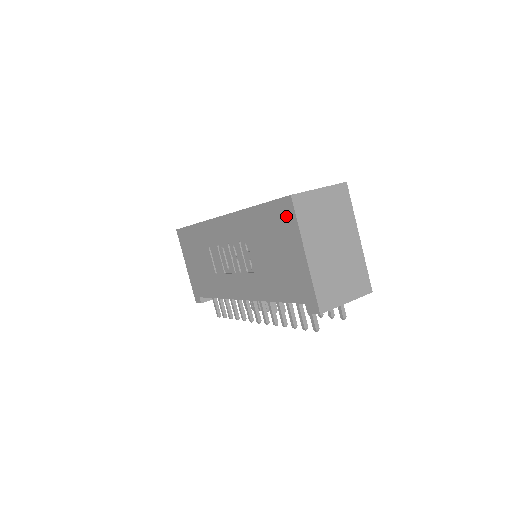
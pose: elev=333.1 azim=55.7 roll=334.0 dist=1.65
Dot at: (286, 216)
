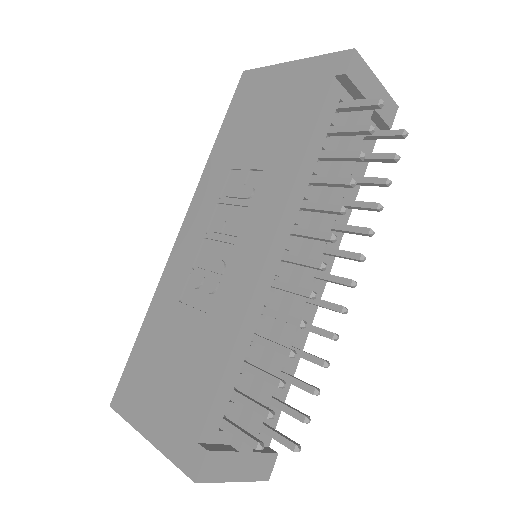
Dot at: (251, 84)
